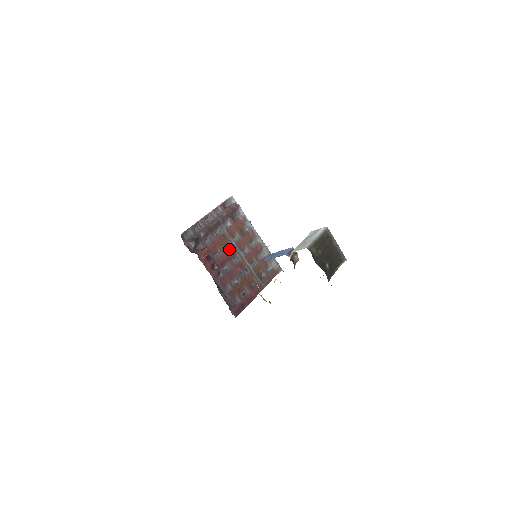
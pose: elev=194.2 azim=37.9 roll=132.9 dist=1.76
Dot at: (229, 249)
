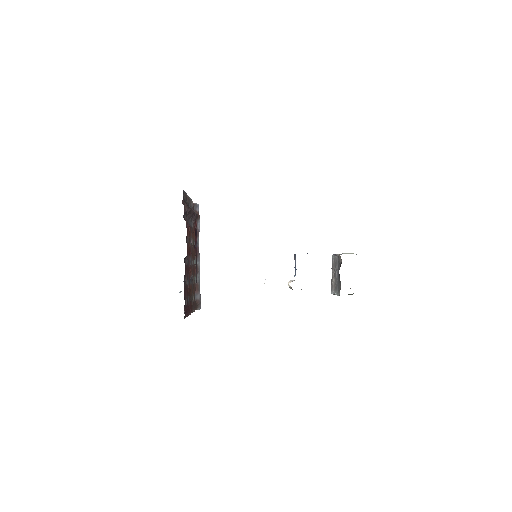
Dot at: (190, 246)
